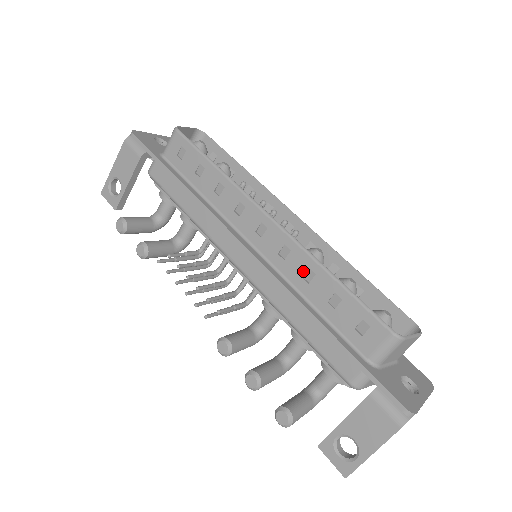
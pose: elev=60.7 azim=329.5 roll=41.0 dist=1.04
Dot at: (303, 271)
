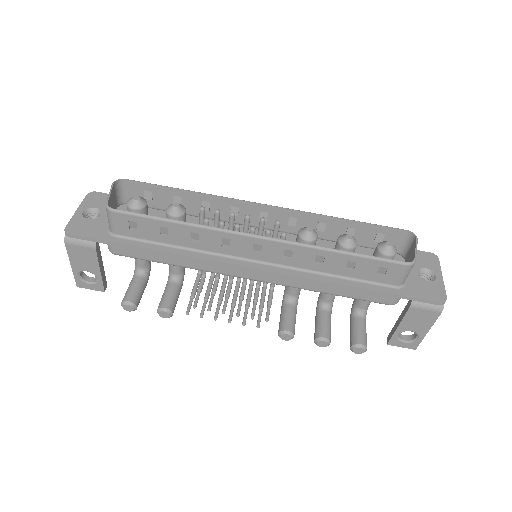
Dot at: (313, 259)
